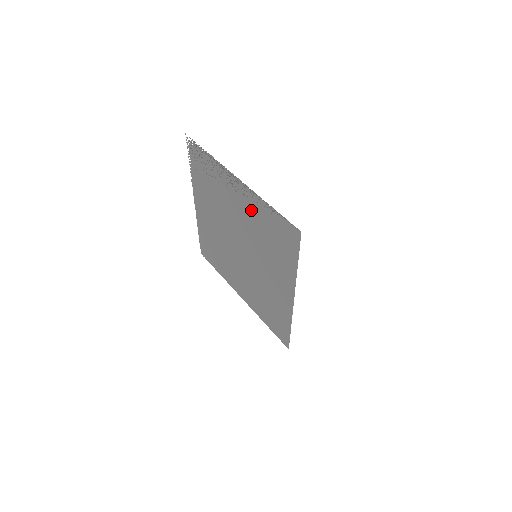
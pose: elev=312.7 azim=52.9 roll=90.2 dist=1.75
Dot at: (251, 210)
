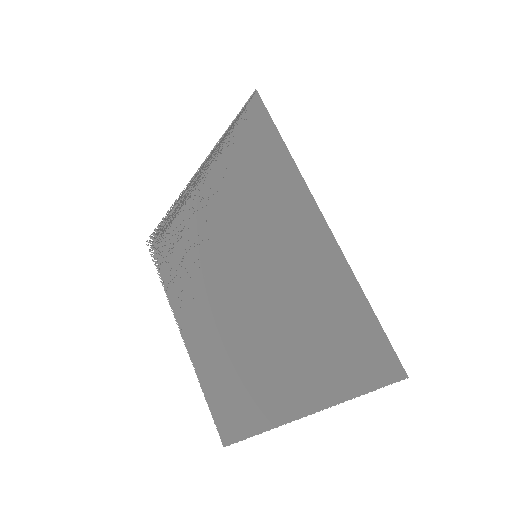
Dot at: (217, 190)
